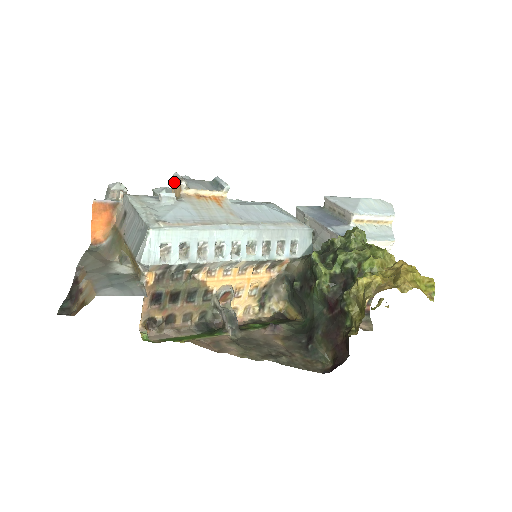
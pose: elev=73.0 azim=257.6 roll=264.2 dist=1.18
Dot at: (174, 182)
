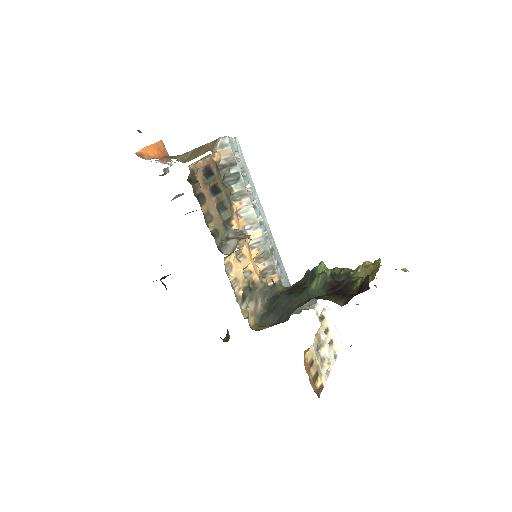
Dot at: occluded
